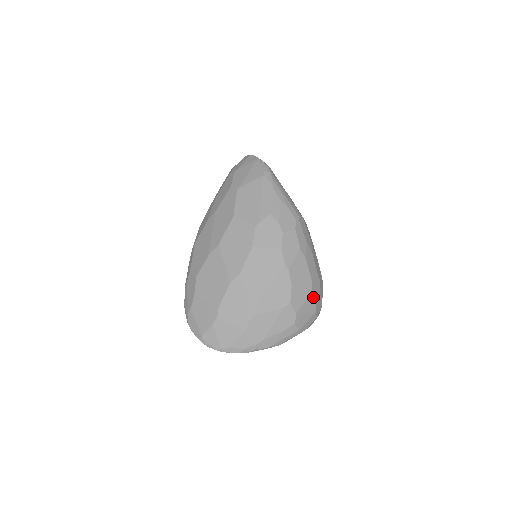
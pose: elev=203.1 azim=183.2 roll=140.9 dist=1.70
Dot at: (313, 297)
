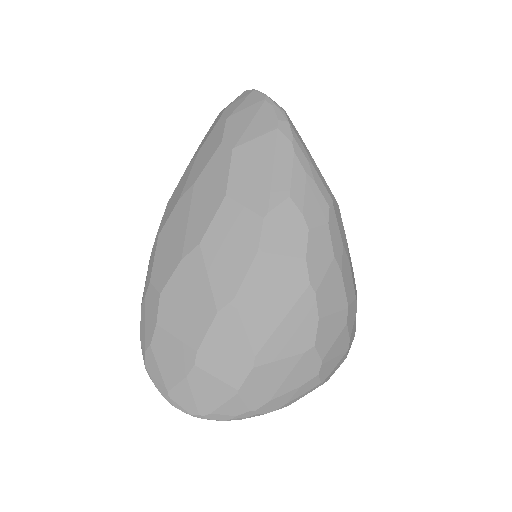
Dot at: (347, 331)
